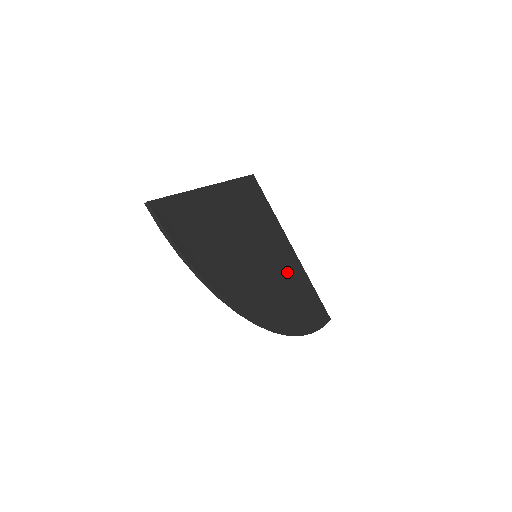
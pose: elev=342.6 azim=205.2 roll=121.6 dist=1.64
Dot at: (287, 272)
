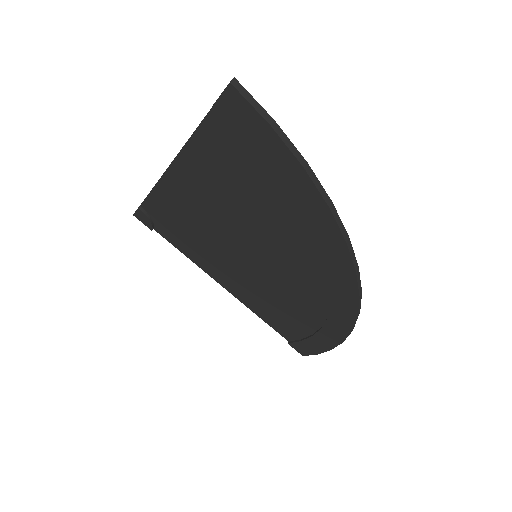
Dot at: (264, 293)
